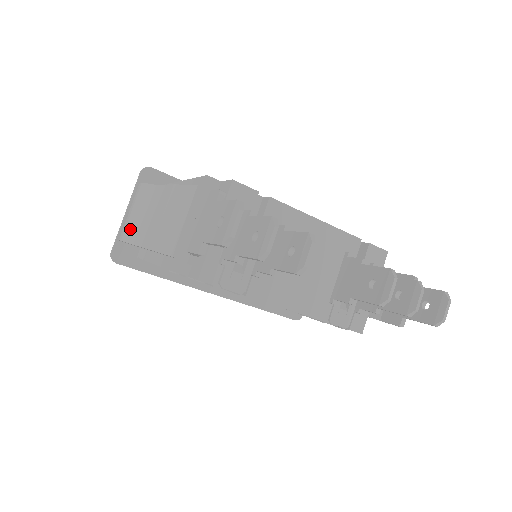
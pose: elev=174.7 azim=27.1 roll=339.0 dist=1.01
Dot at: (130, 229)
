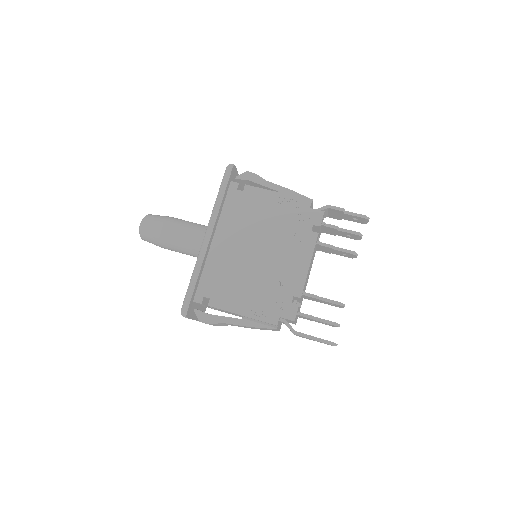
Dot at: occluded
